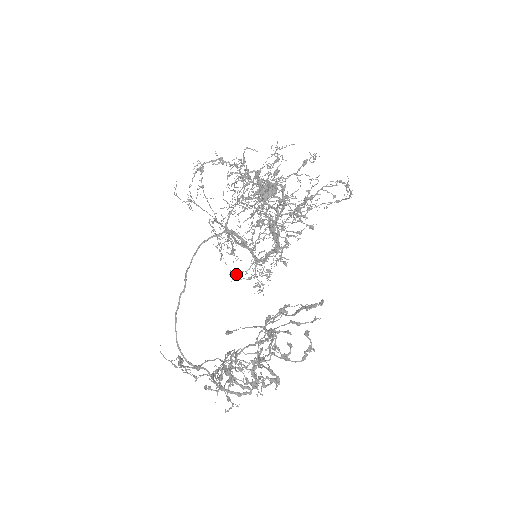
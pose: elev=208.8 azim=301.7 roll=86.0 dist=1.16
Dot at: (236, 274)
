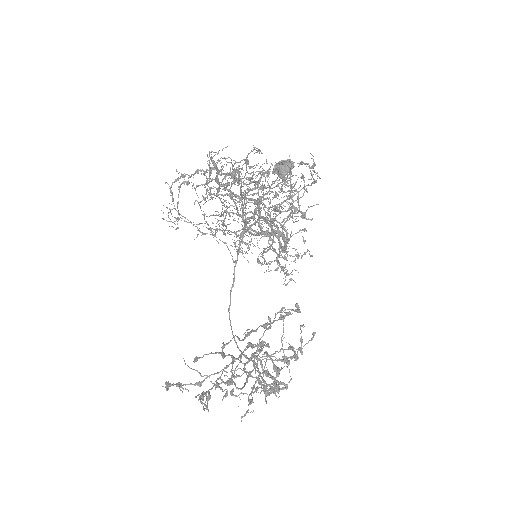
Dot at: (269, 264)
